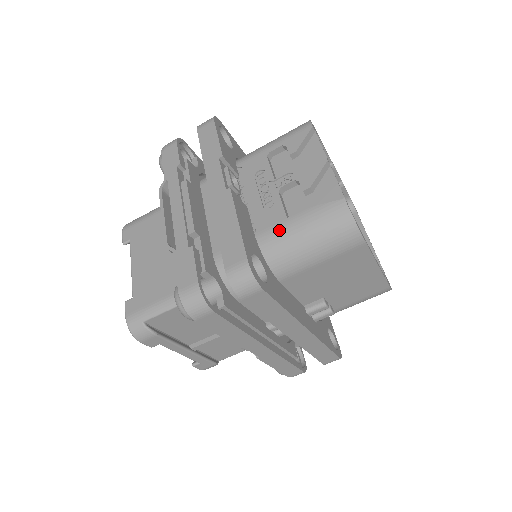
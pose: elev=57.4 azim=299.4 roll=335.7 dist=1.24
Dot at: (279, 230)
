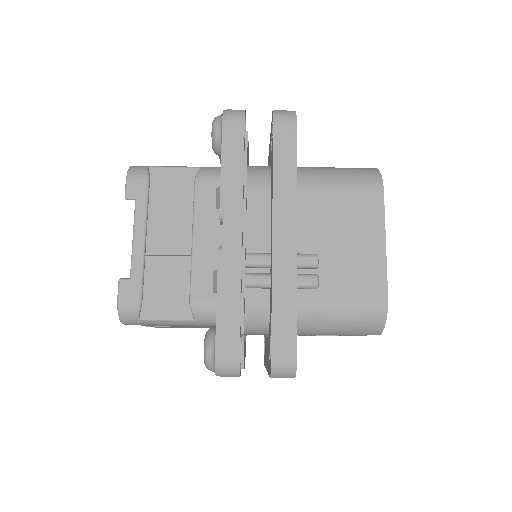
Dot at: occluded
